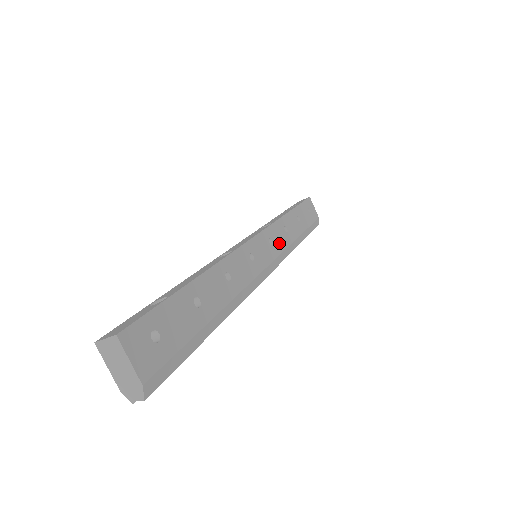
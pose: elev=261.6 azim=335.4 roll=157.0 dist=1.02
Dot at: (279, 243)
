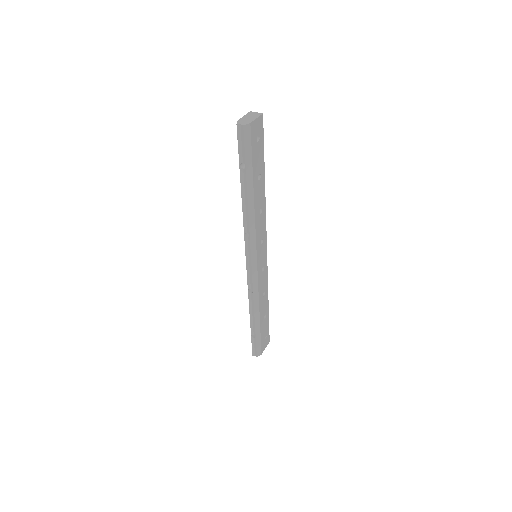
Dot at: (261, 281)
